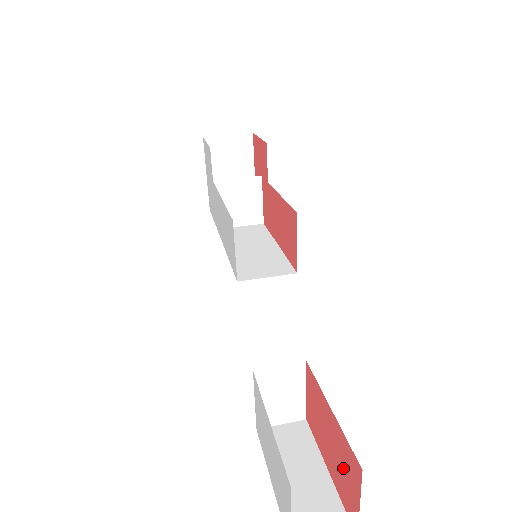
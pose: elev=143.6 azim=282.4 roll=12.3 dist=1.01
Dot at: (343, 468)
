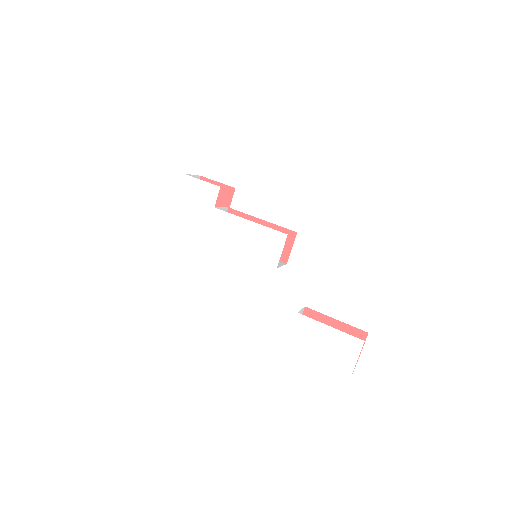
Dot at: occluded
